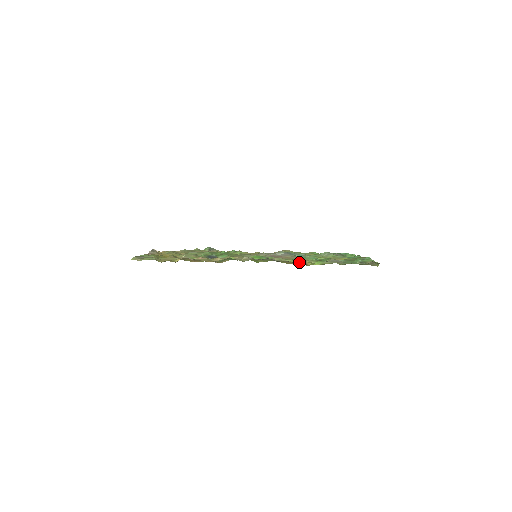
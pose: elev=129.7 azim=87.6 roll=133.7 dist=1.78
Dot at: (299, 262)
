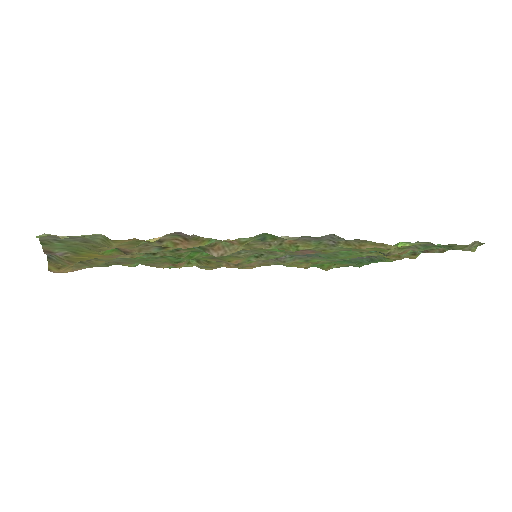
Dot at: (372, 245)
